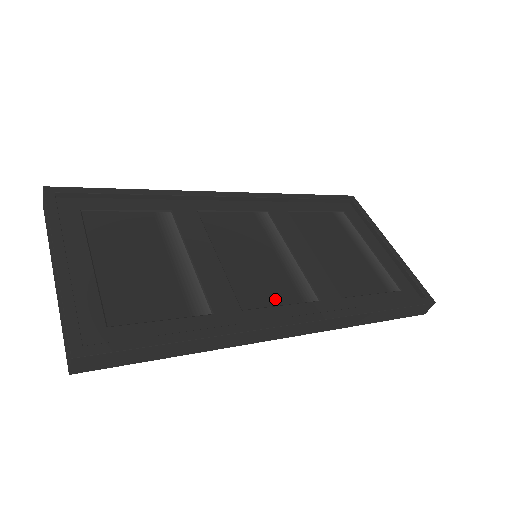
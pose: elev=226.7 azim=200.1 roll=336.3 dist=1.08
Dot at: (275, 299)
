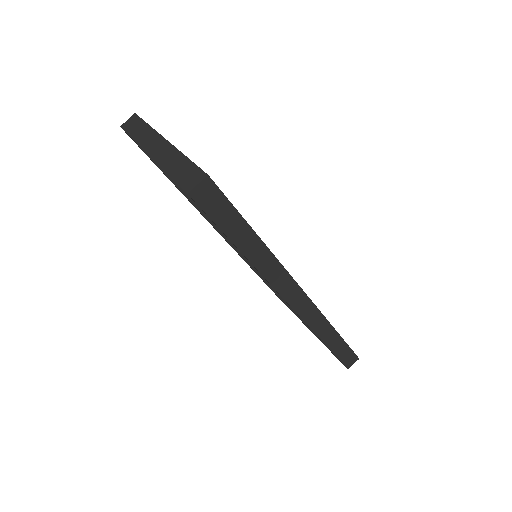
Dot at: occluded
